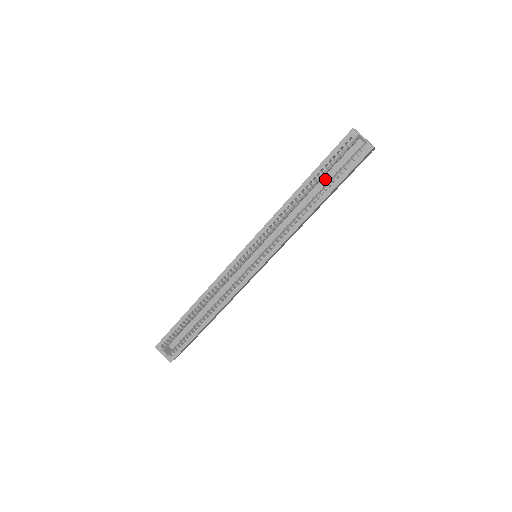
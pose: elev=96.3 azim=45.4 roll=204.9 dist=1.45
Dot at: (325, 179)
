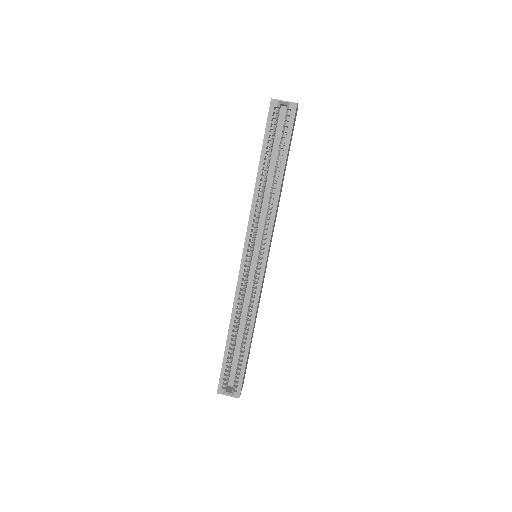
Dot at: (274, 155)
